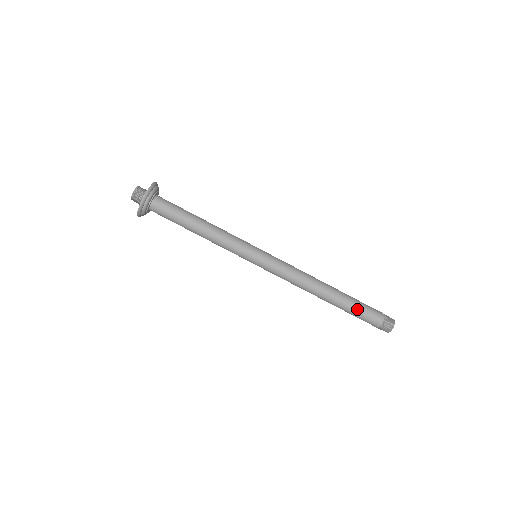
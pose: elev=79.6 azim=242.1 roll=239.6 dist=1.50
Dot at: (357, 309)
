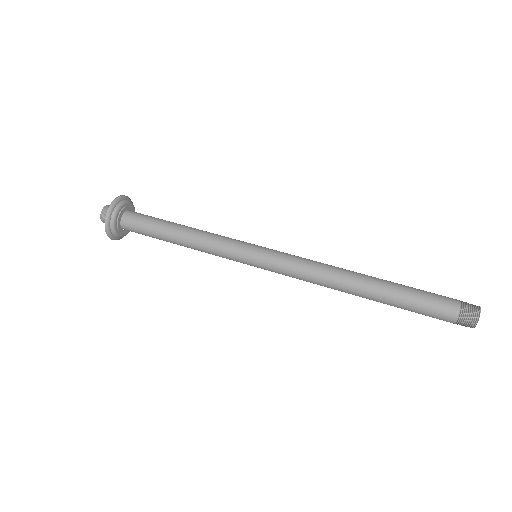
Dot at: (414, 289)
